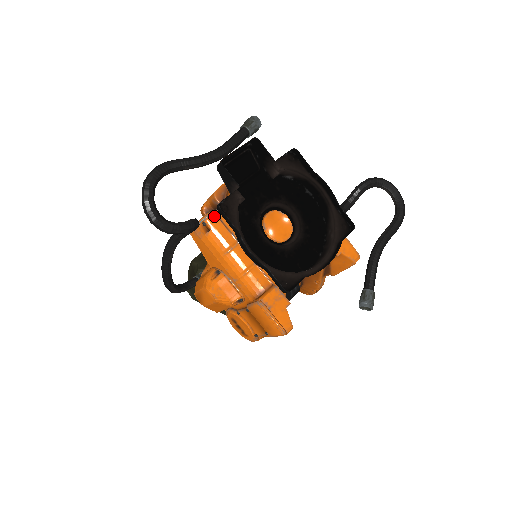
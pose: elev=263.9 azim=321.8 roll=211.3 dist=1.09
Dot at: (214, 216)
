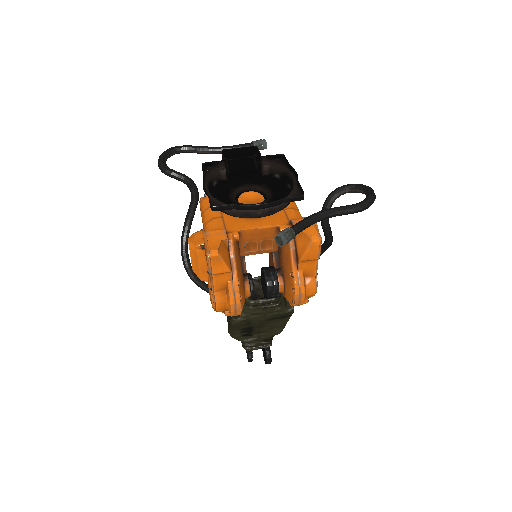
Dot at: occluded
